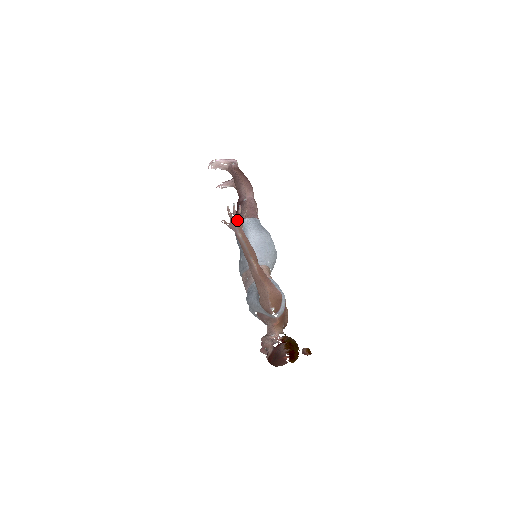
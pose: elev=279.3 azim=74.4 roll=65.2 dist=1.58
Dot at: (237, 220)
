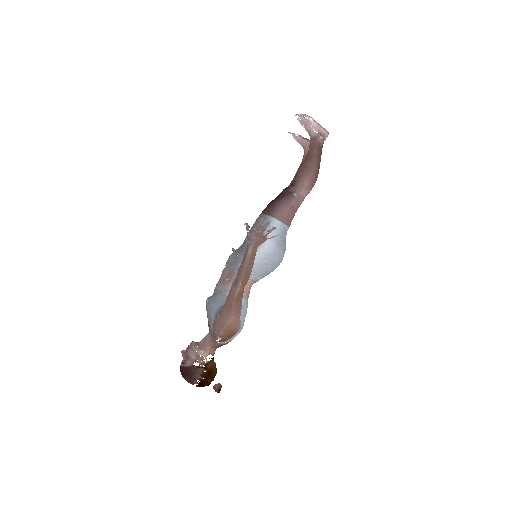
Dot at: (260, 237)
